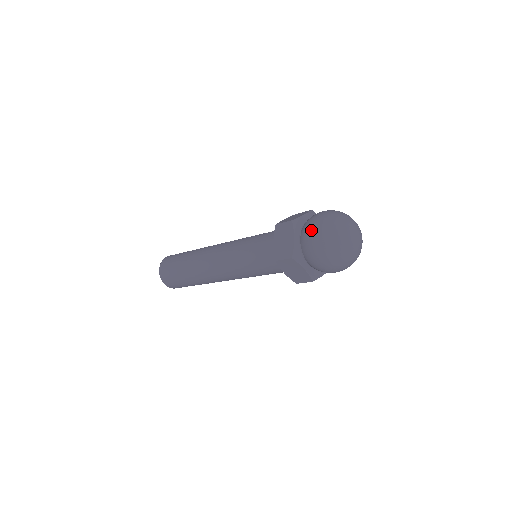
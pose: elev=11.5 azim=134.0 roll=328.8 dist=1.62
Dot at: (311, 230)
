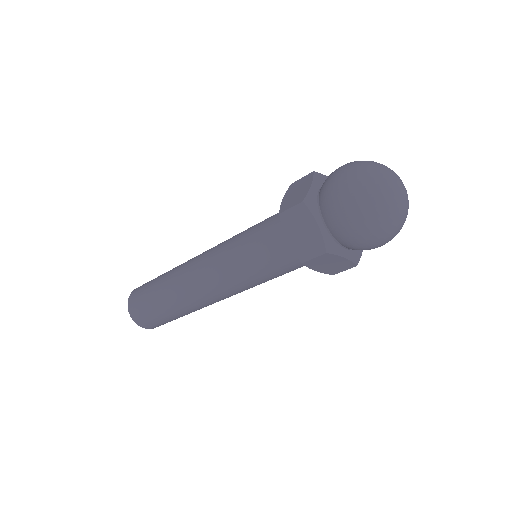
Dot at: (337, 169)
